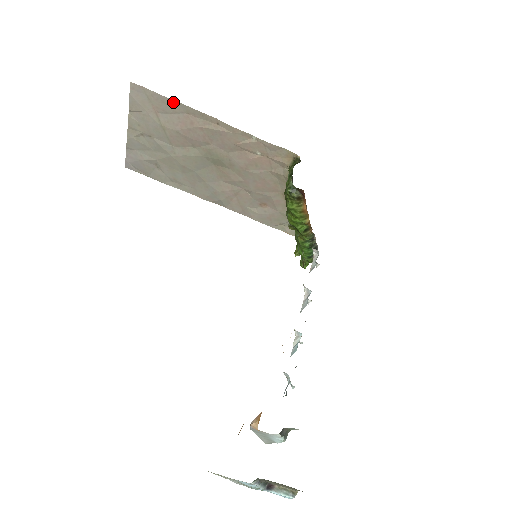
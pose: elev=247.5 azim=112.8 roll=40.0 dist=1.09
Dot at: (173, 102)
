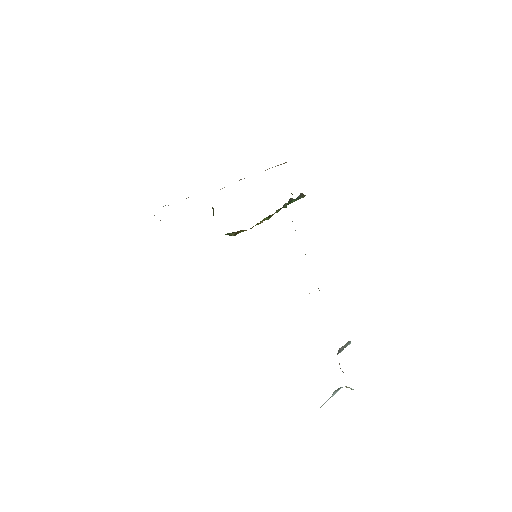
Dot at: occluded
